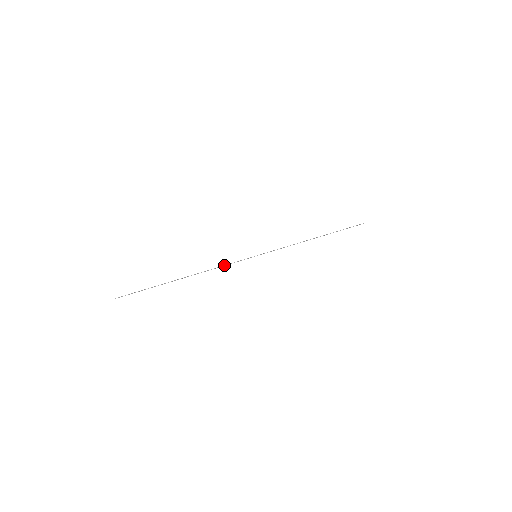
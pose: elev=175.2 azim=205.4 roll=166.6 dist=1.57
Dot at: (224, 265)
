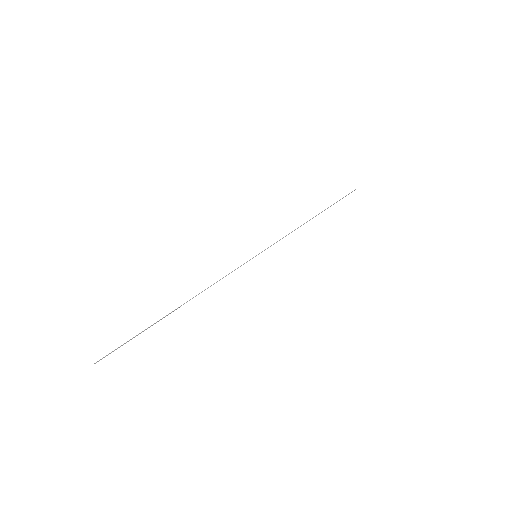
Dot at: (223, 277)
